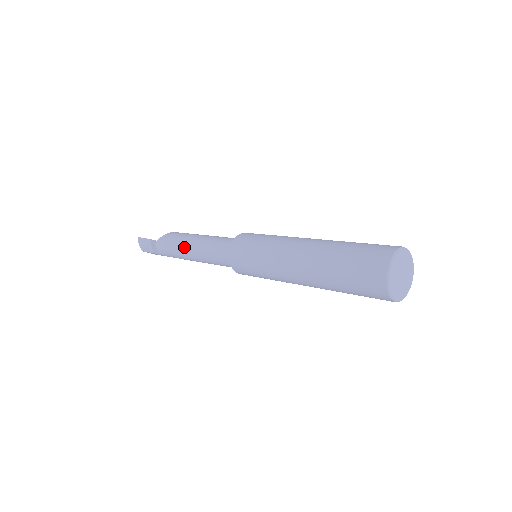
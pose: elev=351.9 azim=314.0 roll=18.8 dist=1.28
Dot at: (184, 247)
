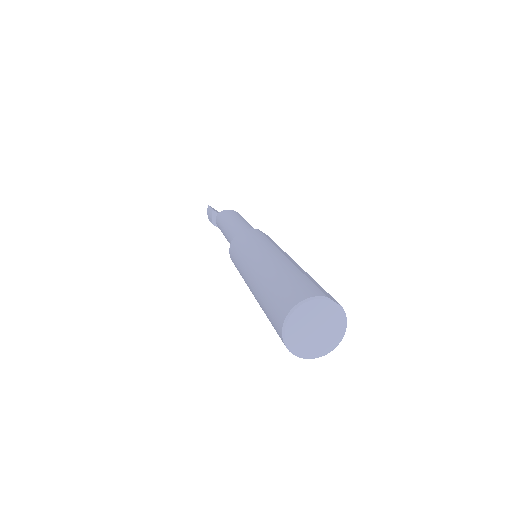
Dot at: (225, 226)
